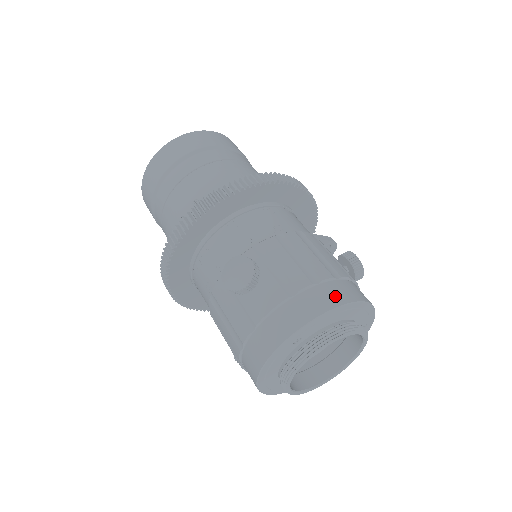
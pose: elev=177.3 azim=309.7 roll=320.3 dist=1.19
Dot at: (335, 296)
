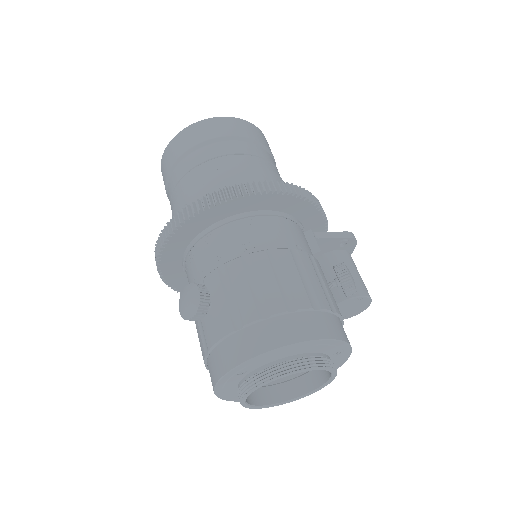
Dot at: (280, 334)
